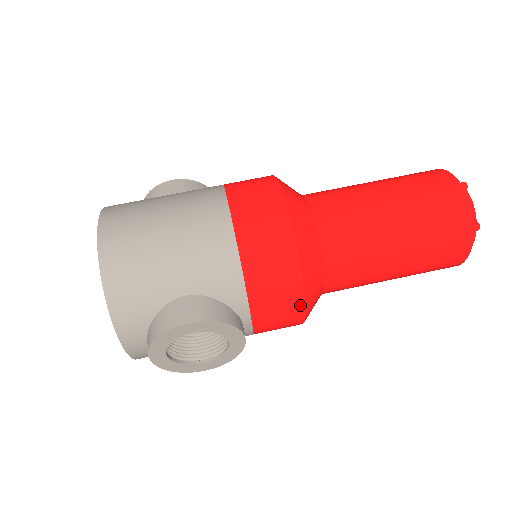
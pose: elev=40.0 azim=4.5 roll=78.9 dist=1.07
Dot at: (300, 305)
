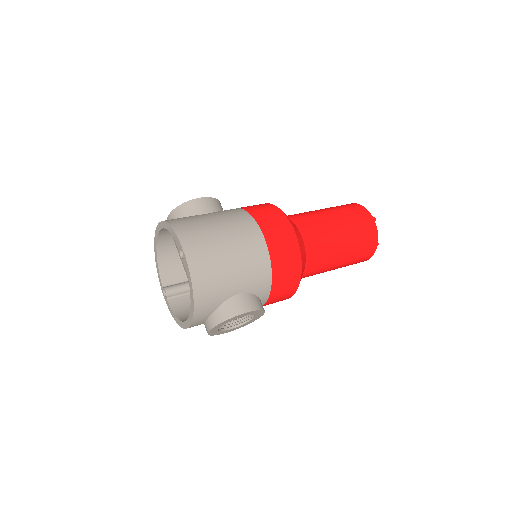
Dot at: (293, 293)
